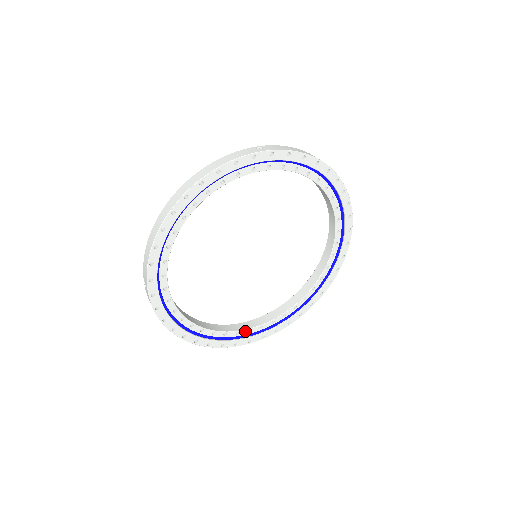
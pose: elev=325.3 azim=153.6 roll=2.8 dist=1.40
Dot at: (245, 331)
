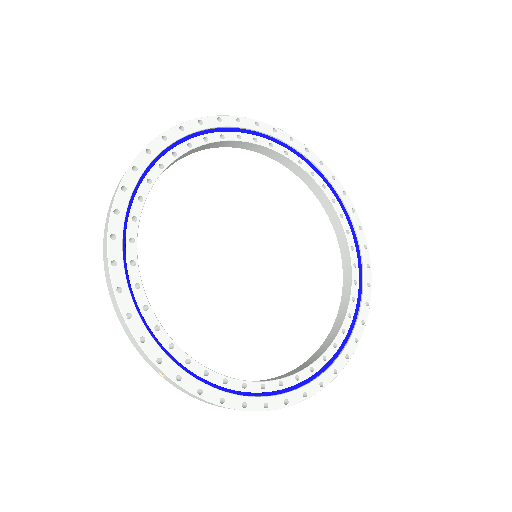
Dot at: (167, 339)
